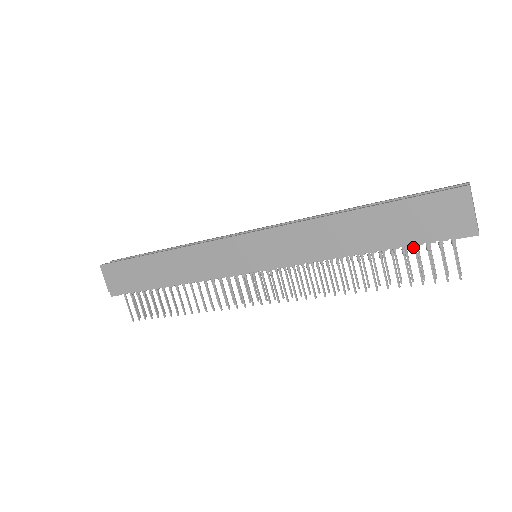
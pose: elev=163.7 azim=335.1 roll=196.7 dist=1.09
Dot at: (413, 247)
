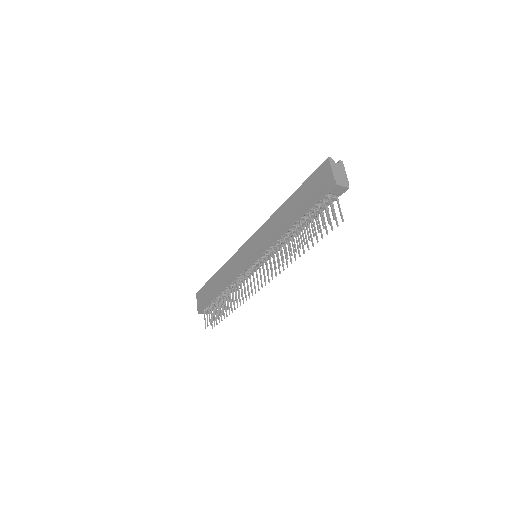
Dot at: (313, 210)
